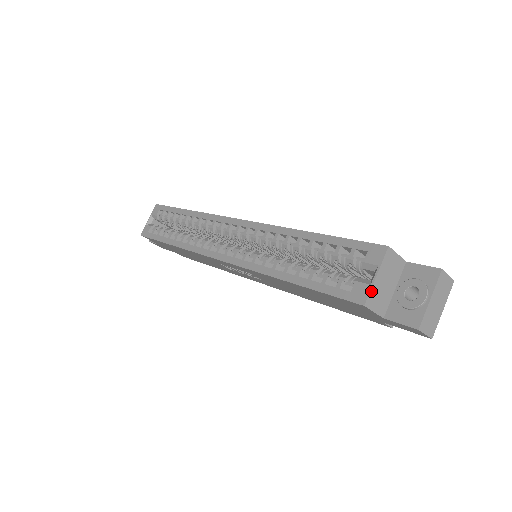
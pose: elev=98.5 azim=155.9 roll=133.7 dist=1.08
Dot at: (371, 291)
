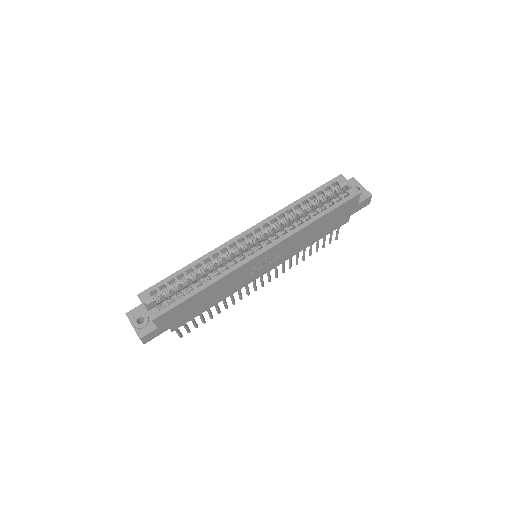
Dot at: (356, 188)
